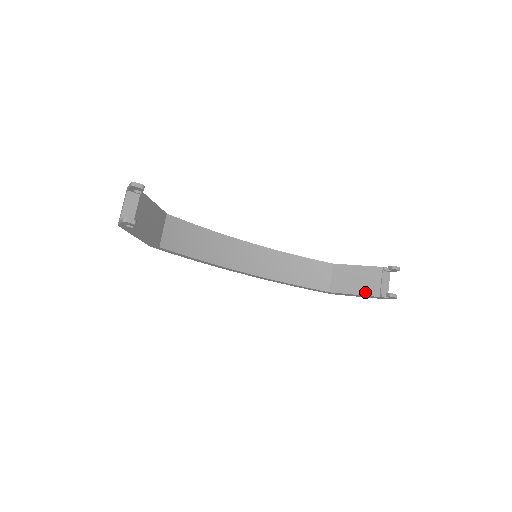
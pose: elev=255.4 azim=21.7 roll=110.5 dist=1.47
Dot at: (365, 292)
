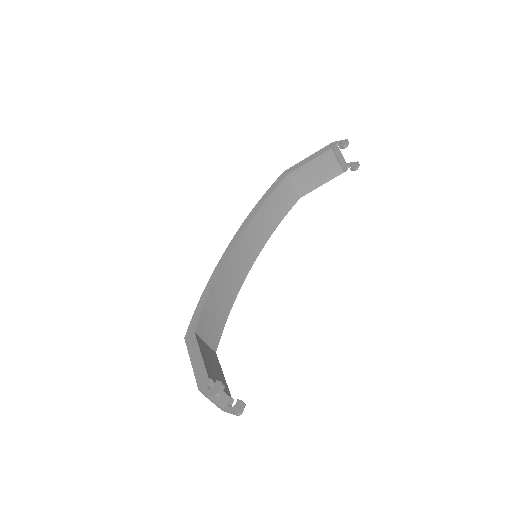
Dot at: (330, 177)
